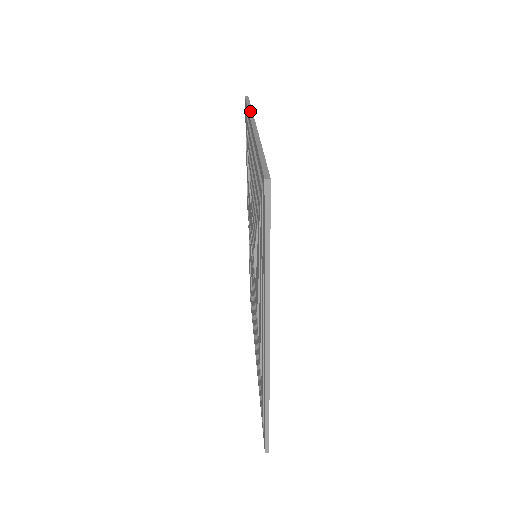
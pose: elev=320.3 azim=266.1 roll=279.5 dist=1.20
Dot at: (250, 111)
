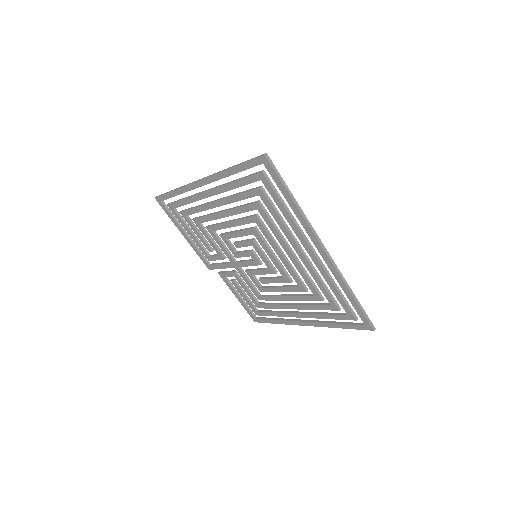
Dot at: (180, 187)
